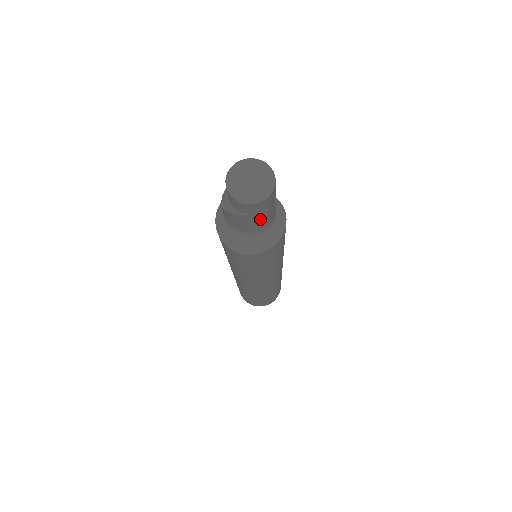
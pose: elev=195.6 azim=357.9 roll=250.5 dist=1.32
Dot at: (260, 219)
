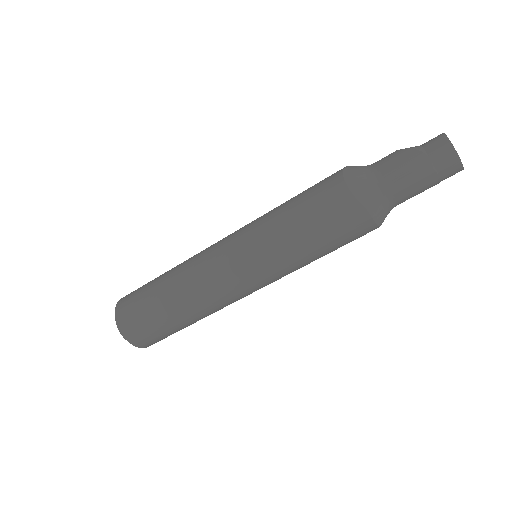
Dot at: (418, 172)
